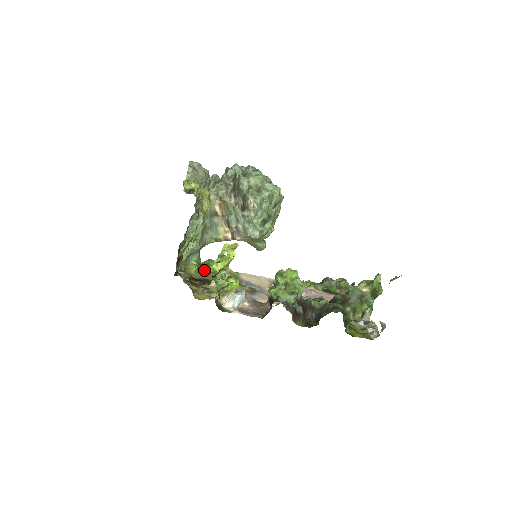
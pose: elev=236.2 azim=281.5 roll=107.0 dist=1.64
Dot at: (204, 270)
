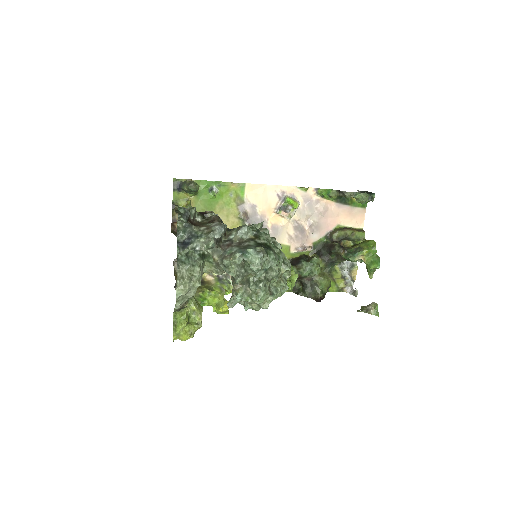
Dot at: (203, 197)
